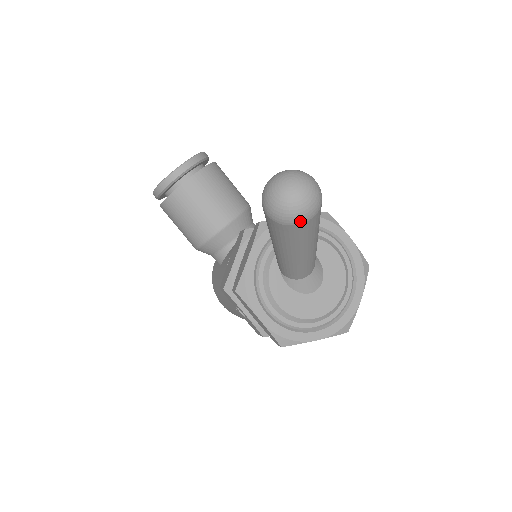
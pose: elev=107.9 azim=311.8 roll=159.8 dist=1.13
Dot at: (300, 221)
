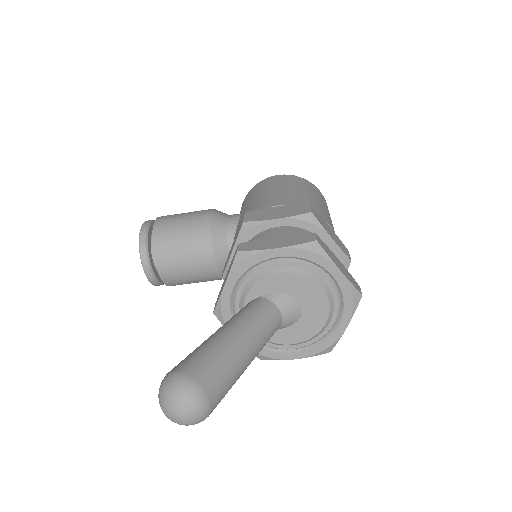
Dot at: (207, 416)
